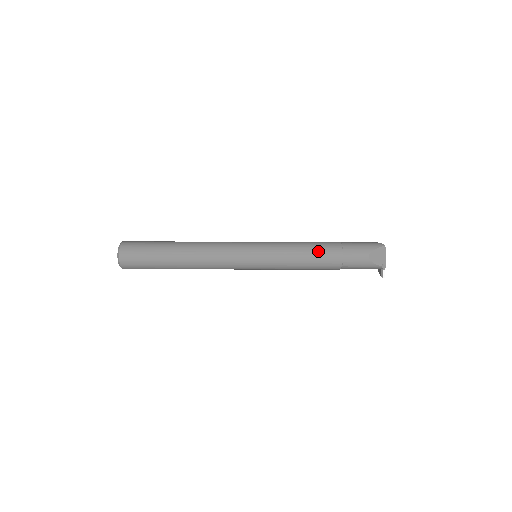
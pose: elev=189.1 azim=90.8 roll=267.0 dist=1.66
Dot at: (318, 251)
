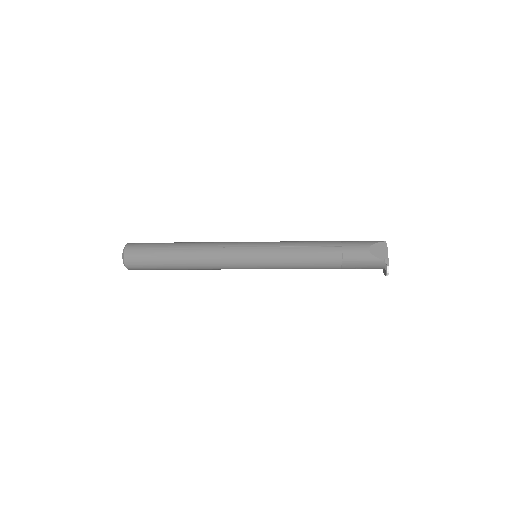
Dot at: (316, 245)
